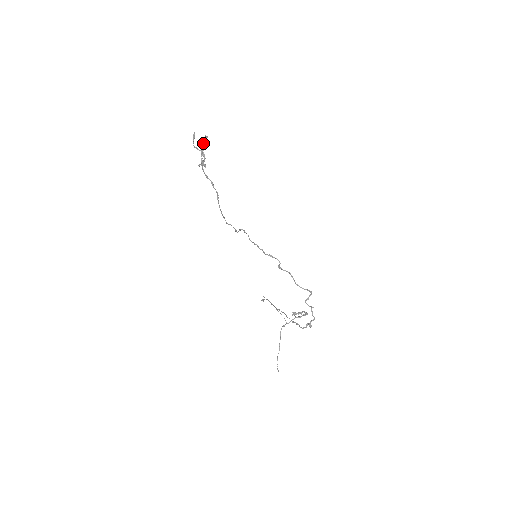
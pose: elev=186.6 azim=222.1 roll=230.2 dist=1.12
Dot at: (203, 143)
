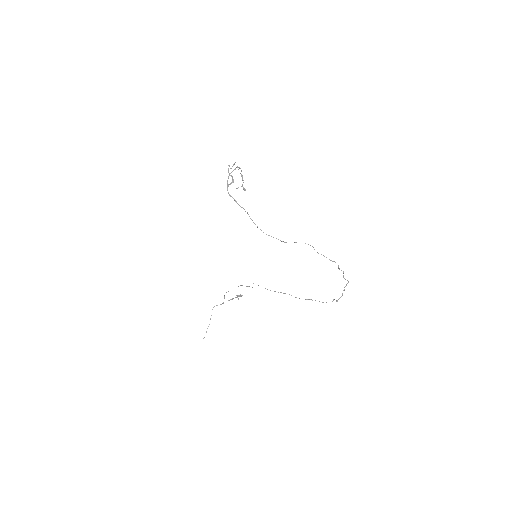
Dot at: occluded
